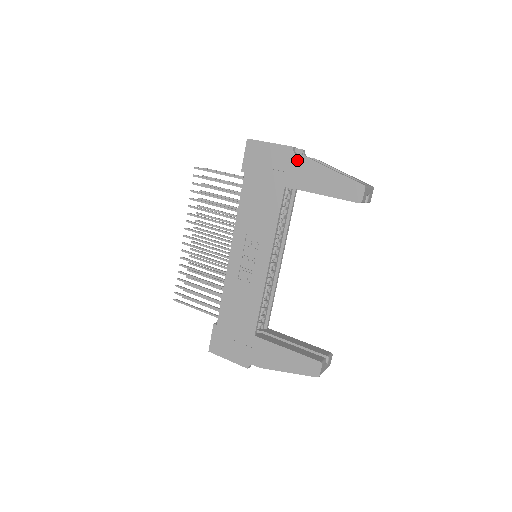
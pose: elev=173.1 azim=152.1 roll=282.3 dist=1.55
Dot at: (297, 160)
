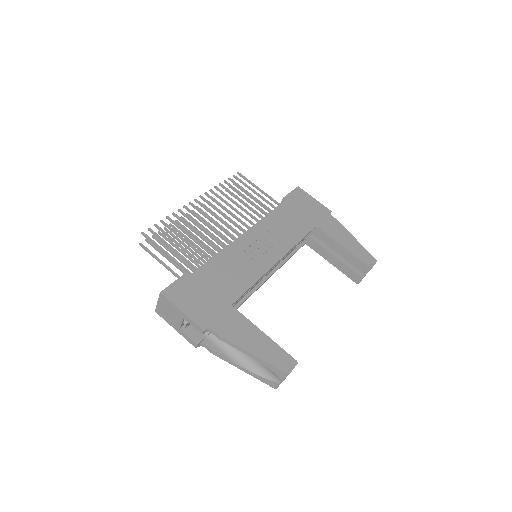
Dot at: (332, 219)
